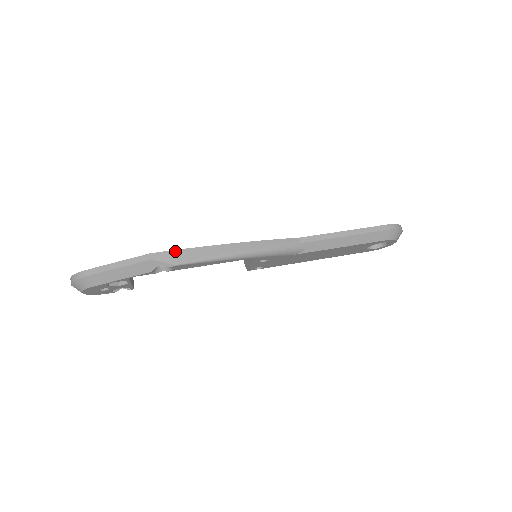
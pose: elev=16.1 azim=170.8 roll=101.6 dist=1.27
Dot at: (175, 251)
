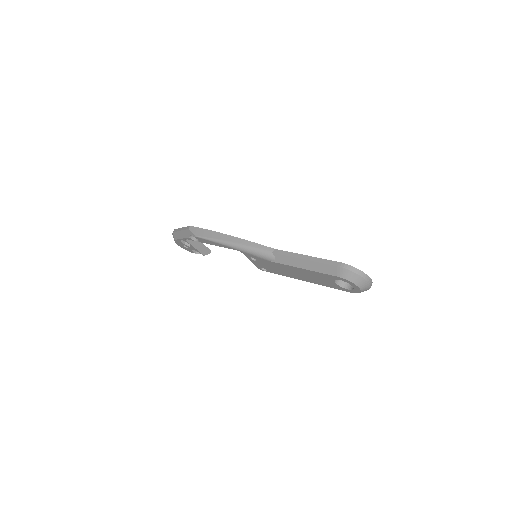
Dot at: (200, 228)
